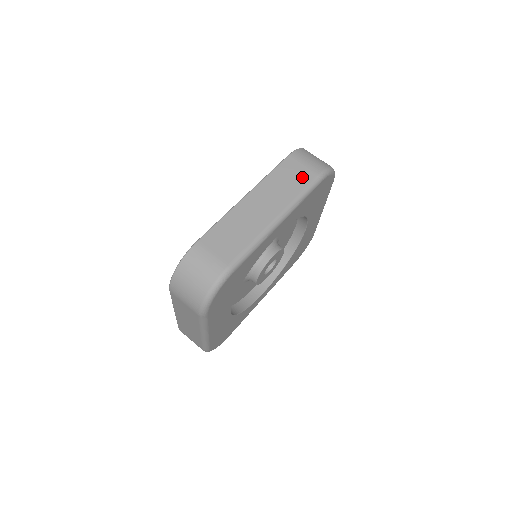
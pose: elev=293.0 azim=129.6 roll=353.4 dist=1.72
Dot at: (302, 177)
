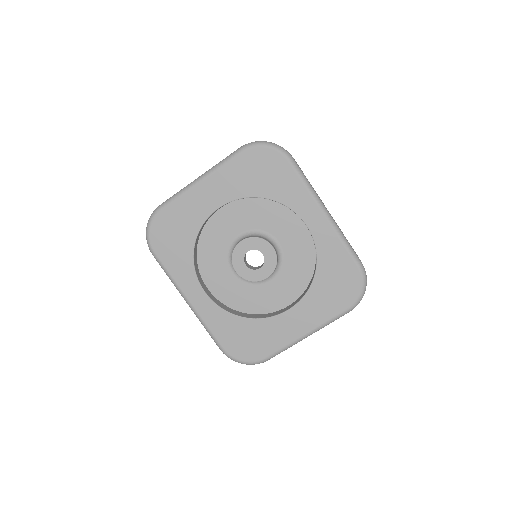
Dot at: occluded
